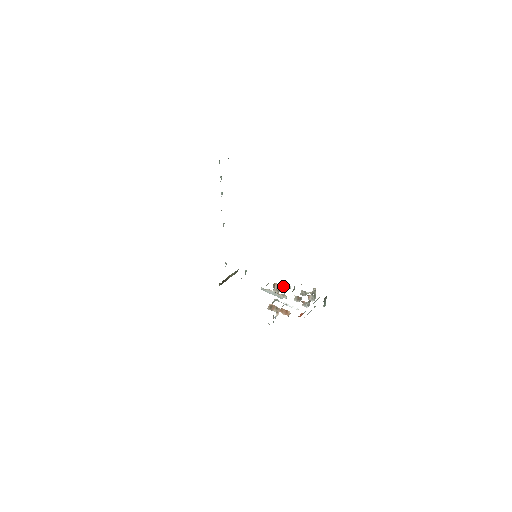
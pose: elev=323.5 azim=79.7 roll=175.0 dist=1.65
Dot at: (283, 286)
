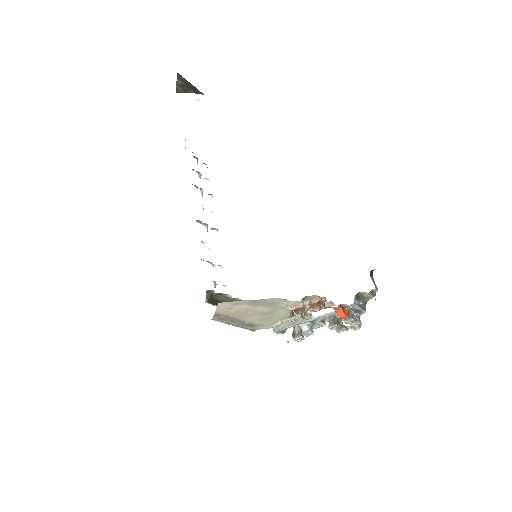
Dot at: occluded
